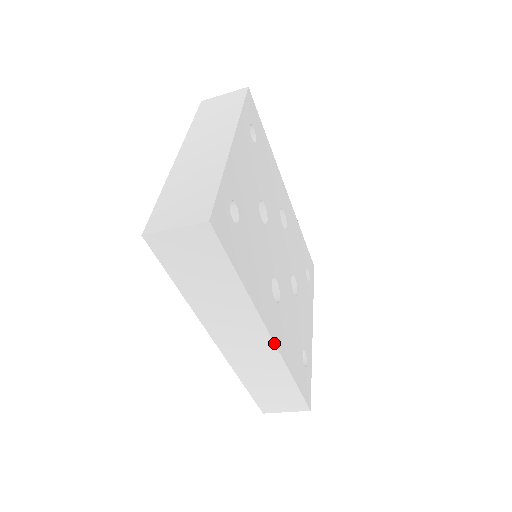
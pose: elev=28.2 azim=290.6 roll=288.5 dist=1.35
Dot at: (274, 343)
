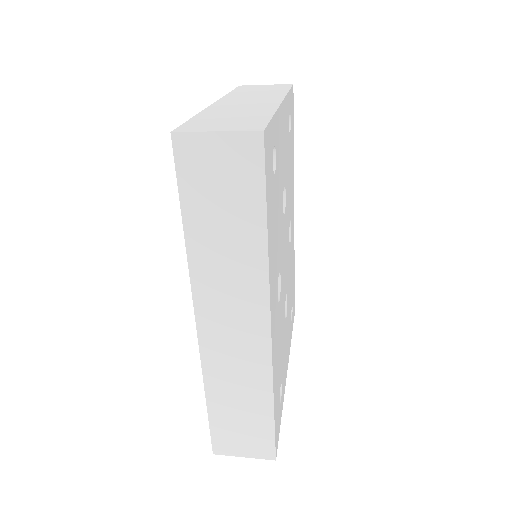
Dot at: (271, 340)
